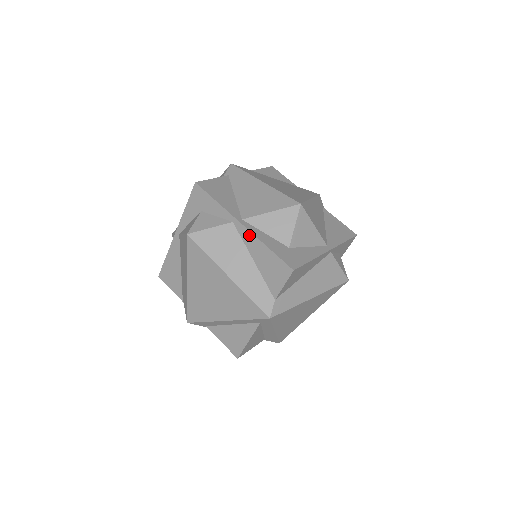
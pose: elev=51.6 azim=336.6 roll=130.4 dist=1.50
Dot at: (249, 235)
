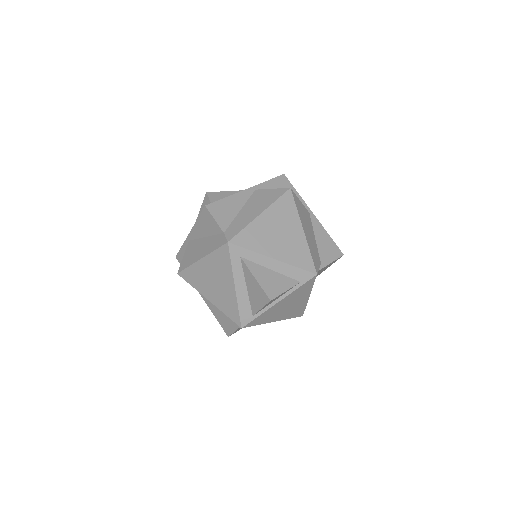
Dot at: (193, 232)
